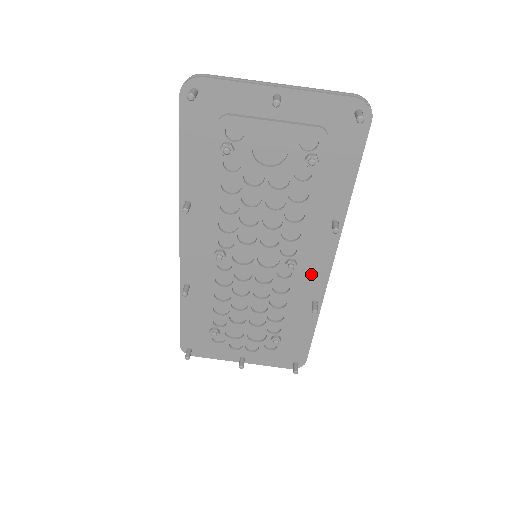
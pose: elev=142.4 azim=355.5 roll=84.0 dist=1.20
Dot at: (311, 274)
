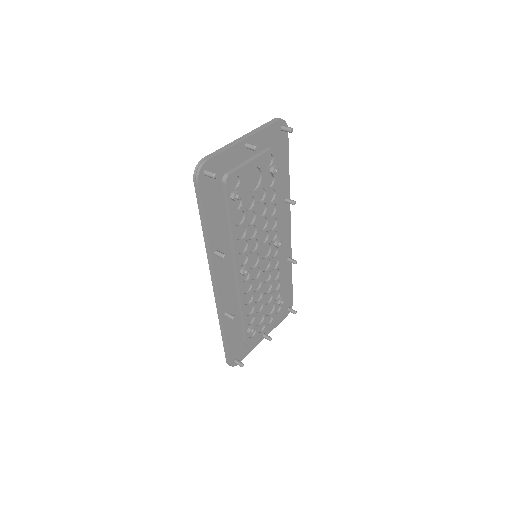
Dot at: (283, 242)
